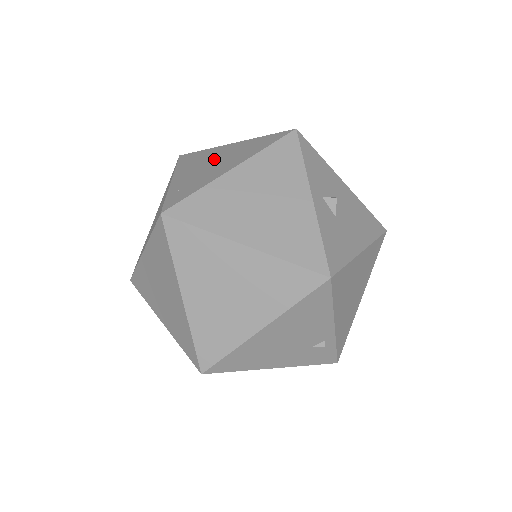
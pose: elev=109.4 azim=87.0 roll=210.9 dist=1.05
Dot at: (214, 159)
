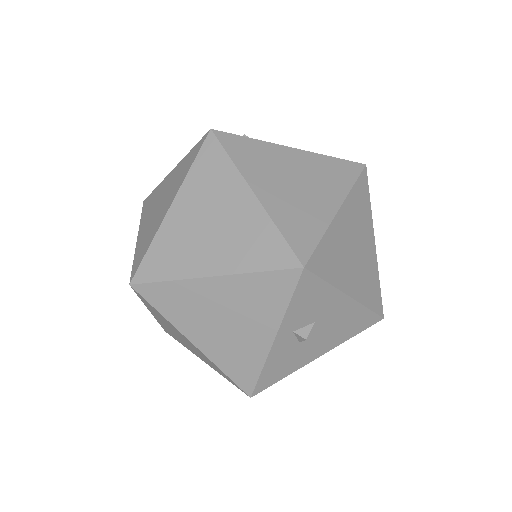
Dot at: (218, 215)
